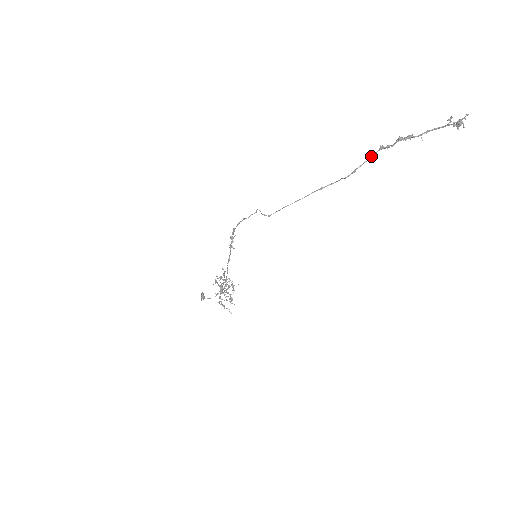
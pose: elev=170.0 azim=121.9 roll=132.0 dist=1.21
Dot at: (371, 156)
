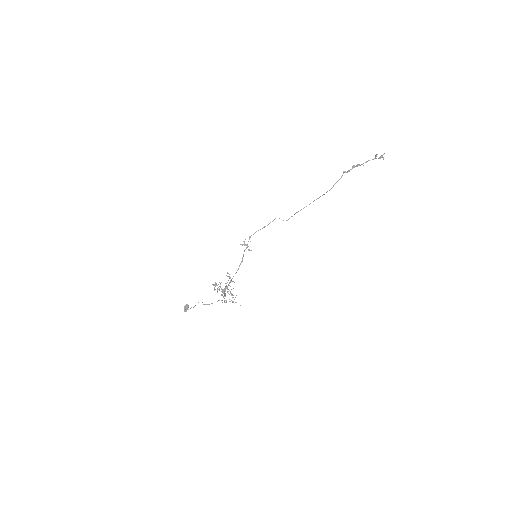
Dot at: (341, 177)
